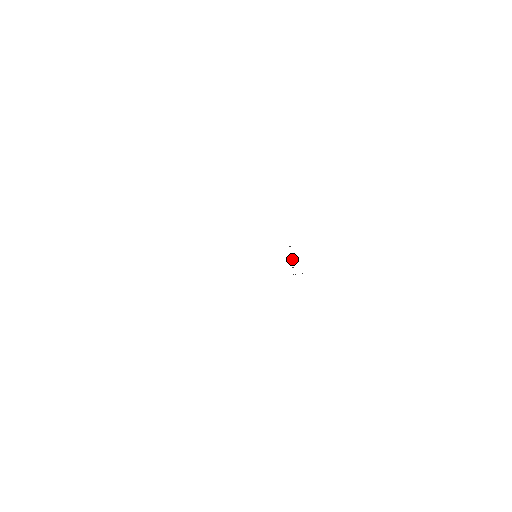
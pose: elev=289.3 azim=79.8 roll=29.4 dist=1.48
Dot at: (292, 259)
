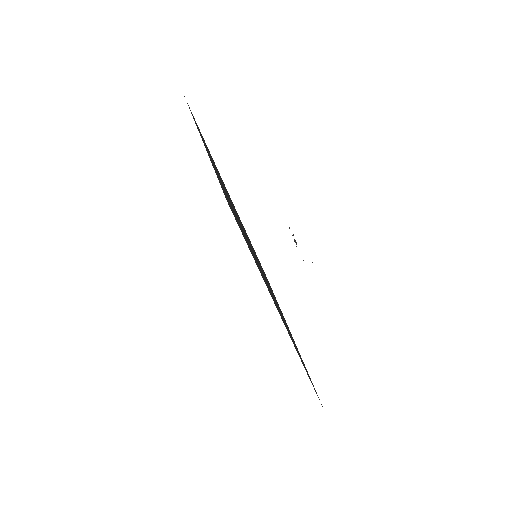
Dot at: (295, 241)
